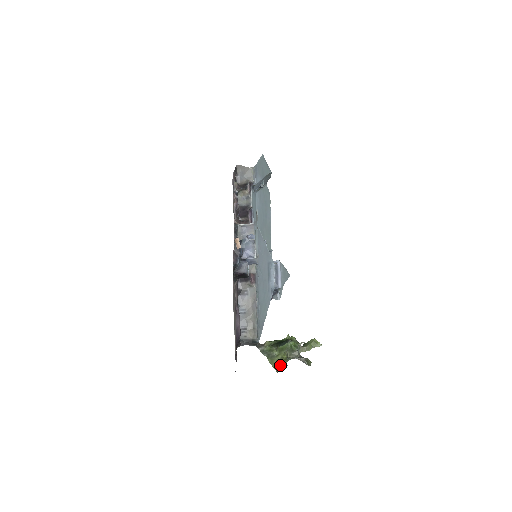
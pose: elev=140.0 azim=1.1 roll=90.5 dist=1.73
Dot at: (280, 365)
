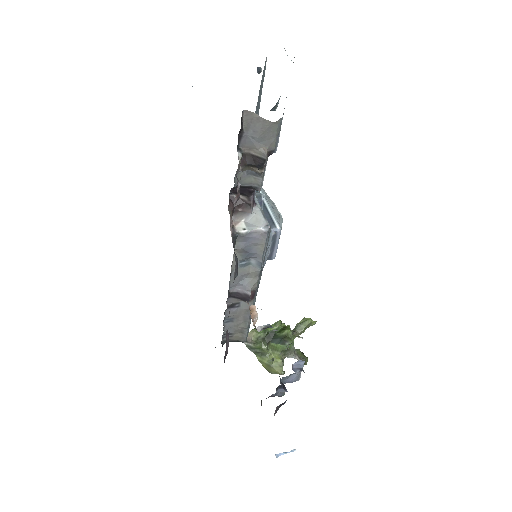
Dot at: (274, 371)
